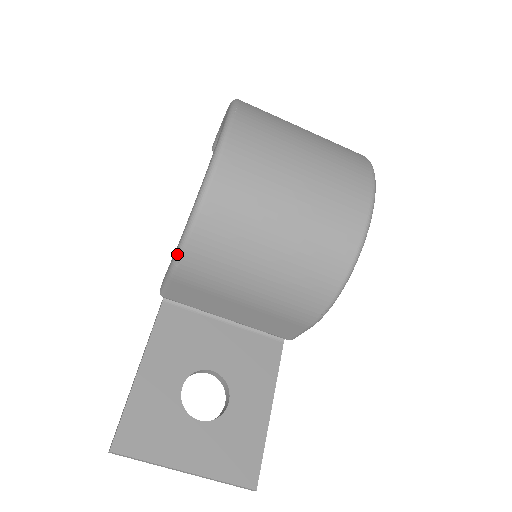
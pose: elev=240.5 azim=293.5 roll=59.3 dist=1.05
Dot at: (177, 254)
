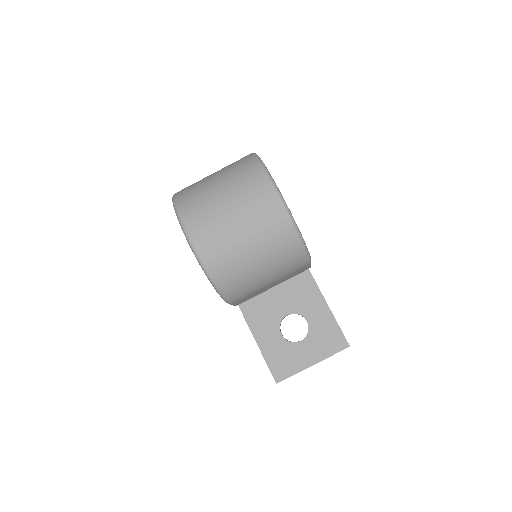
Dot at: (223, 299)
